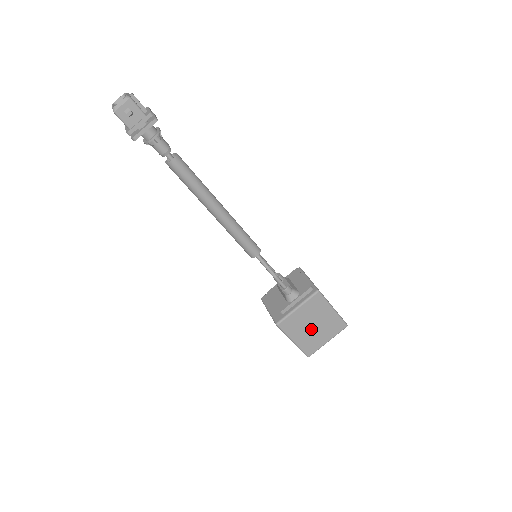
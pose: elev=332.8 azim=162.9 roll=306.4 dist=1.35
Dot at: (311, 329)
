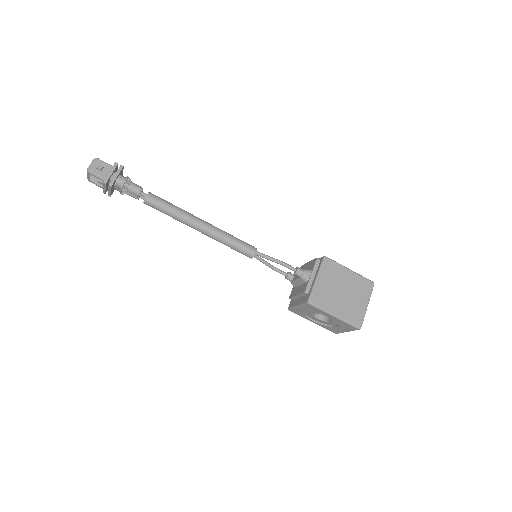
Dot at: (343, 297)
